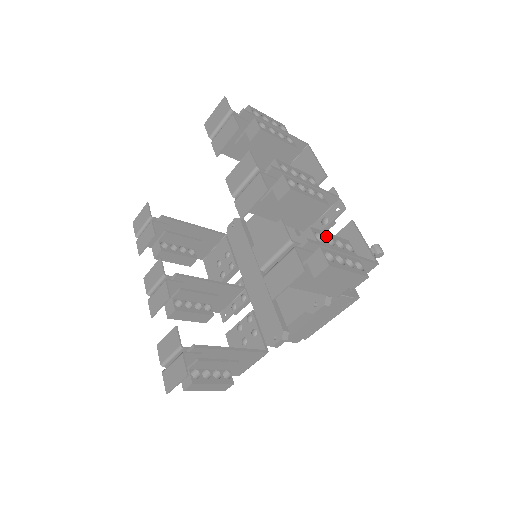
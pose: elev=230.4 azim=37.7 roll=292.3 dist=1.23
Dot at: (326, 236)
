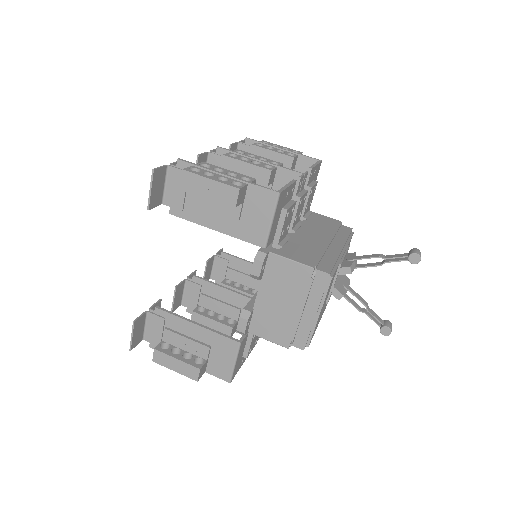
Dot at: (220, 169)
